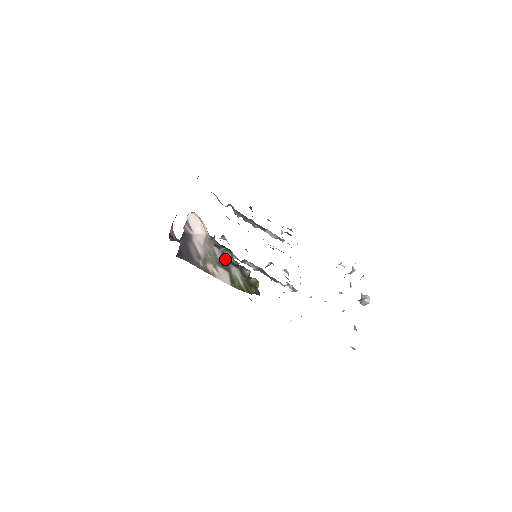
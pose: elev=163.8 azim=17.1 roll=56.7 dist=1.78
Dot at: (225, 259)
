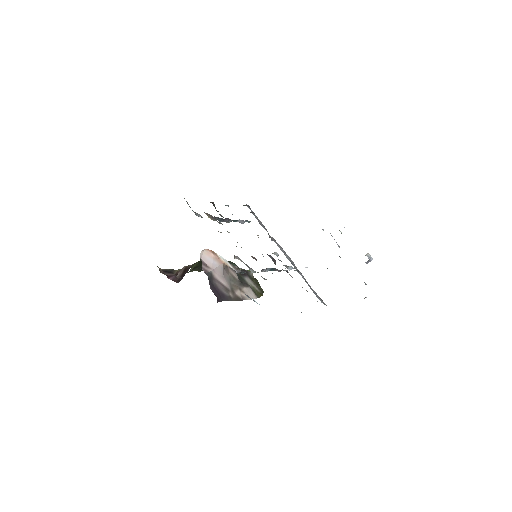
Dot at: (239, 276)
